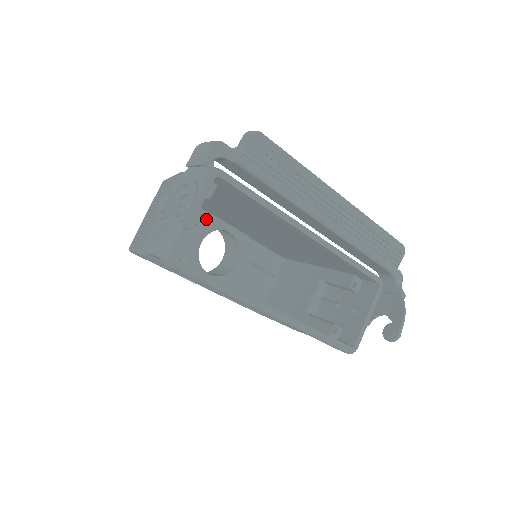
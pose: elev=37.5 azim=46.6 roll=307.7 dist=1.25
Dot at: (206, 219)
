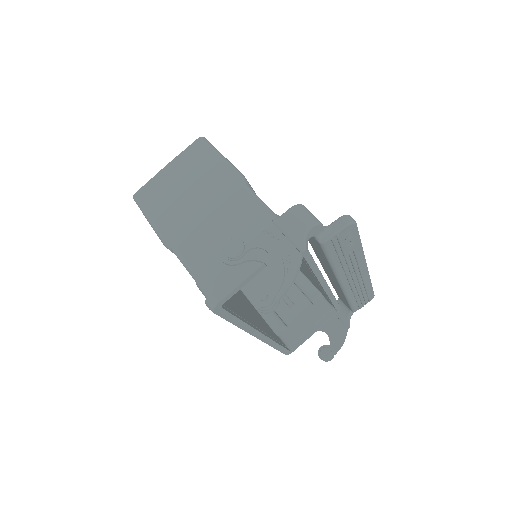
Dot at: occluded
